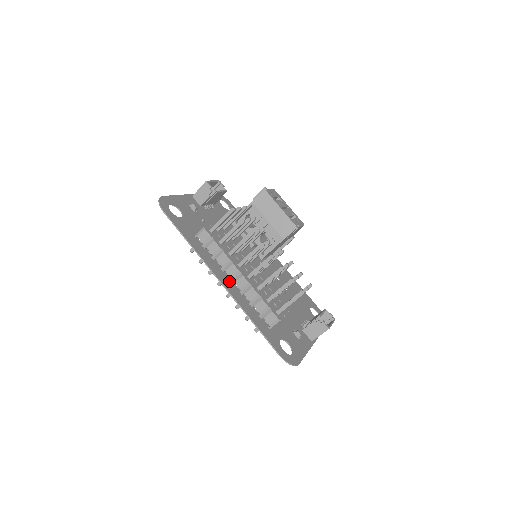
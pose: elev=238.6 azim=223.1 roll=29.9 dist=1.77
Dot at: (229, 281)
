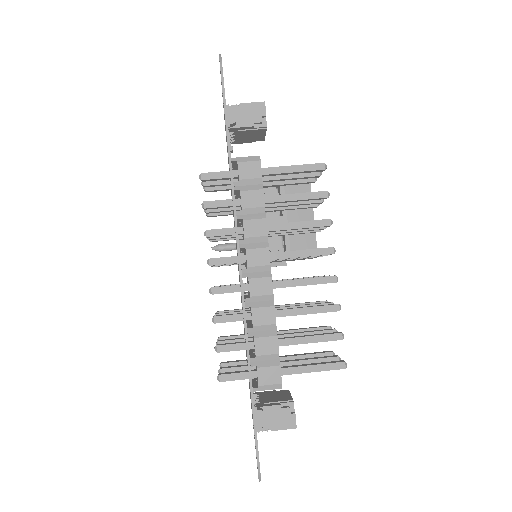
Dot at: occluded
